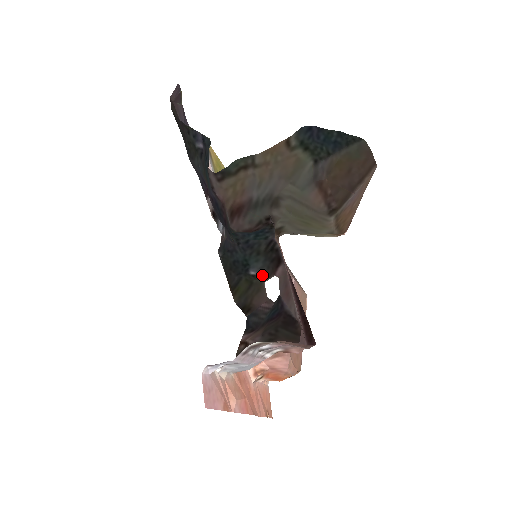
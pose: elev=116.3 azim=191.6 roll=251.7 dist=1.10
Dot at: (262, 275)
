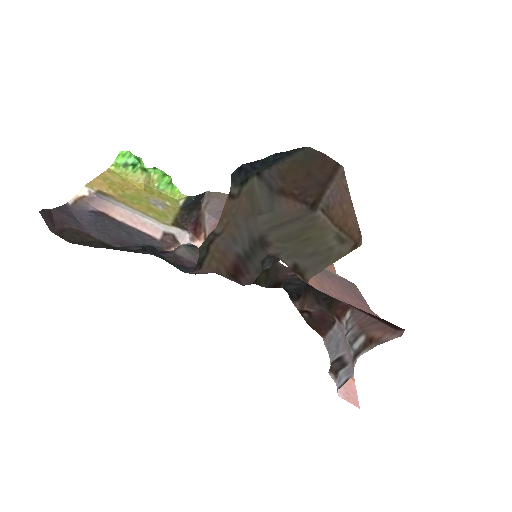
Dot at: (274, 263)
